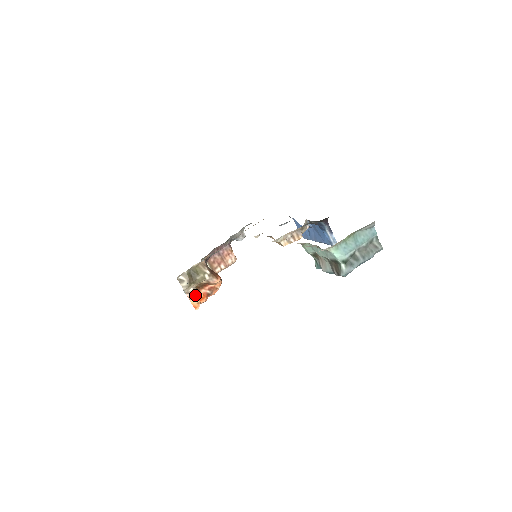
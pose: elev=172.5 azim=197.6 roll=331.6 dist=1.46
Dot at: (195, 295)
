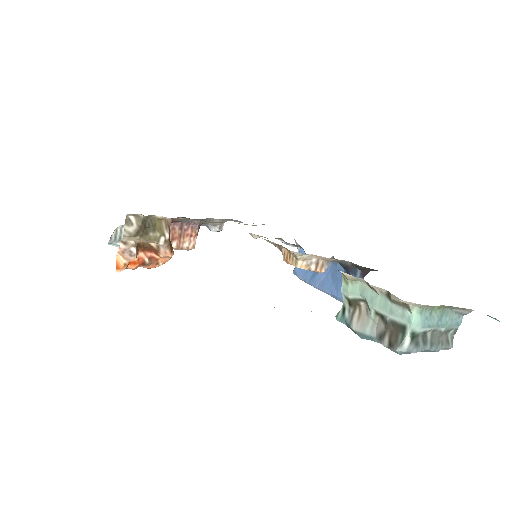
Dot at: (131, 252)
